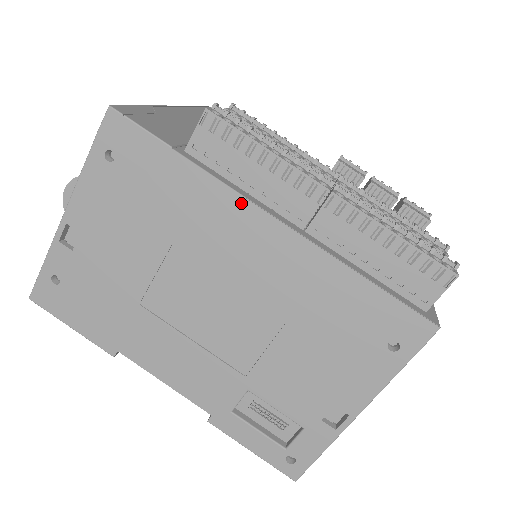
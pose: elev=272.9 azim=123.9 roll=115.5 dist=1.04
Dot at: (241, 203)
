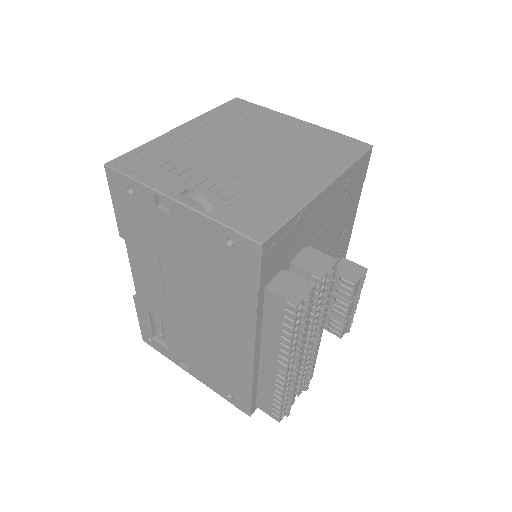
Dot at: (251, 332)
